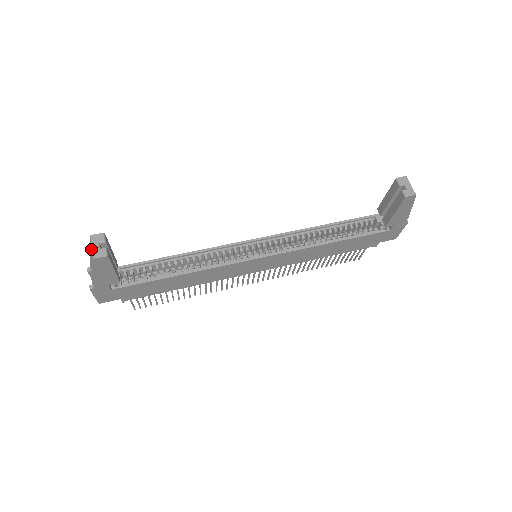
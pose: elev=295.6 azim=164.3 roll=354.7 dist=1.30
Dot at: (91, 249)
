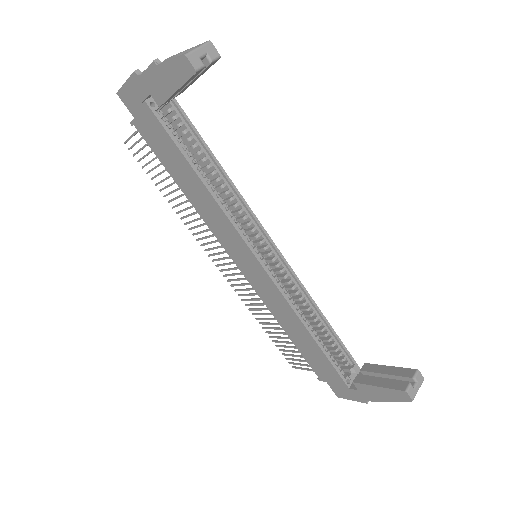
Dot at: (191, 49)
